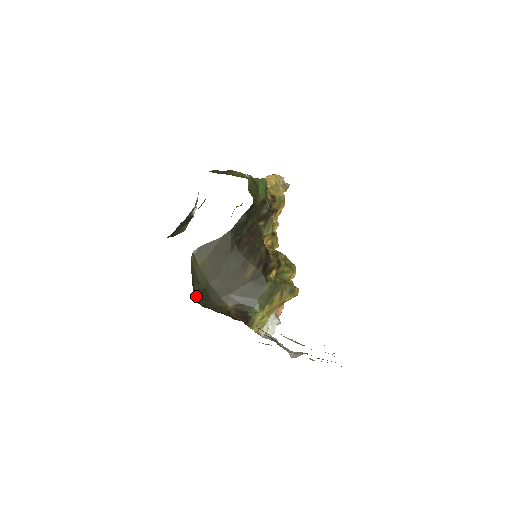
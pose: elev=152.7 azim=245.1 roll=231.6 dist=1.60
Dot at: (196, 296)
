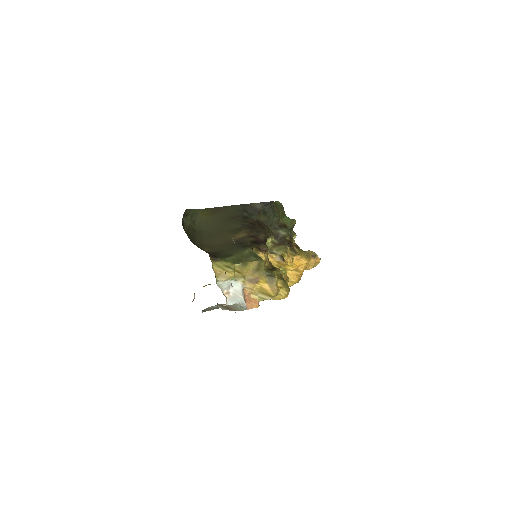
Dot at: (184, 223)
